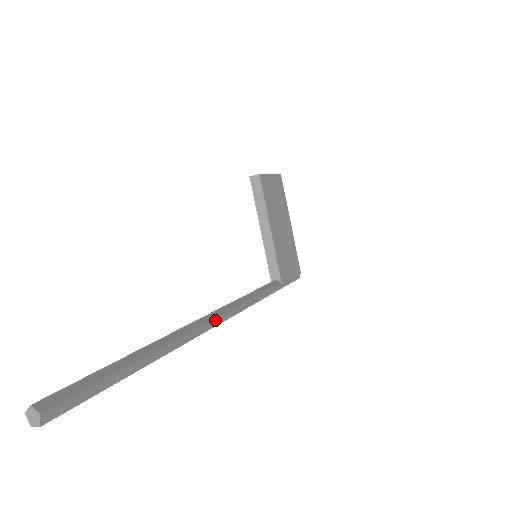
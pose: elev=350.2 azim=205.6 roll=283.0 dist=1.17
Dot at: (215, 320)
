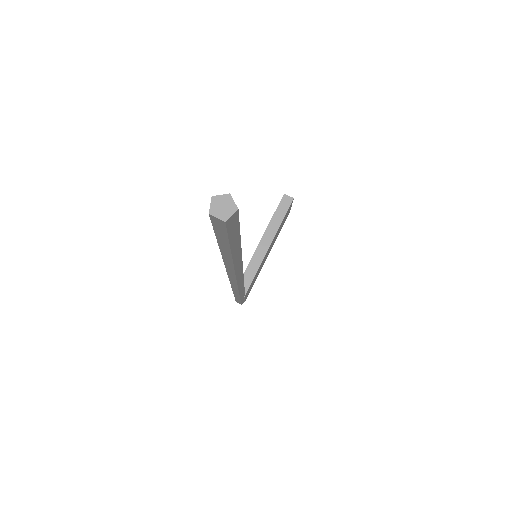
Dot at: (242, 276)
